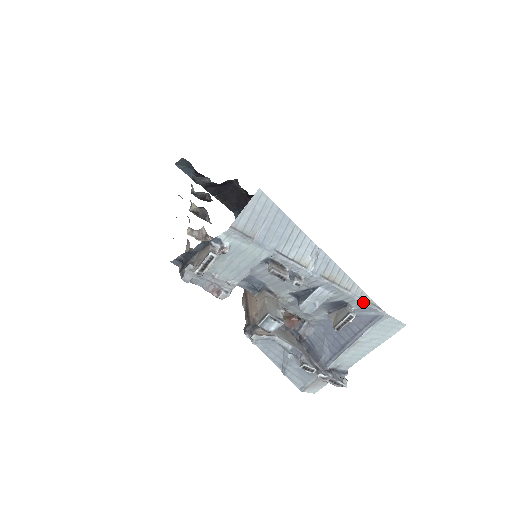
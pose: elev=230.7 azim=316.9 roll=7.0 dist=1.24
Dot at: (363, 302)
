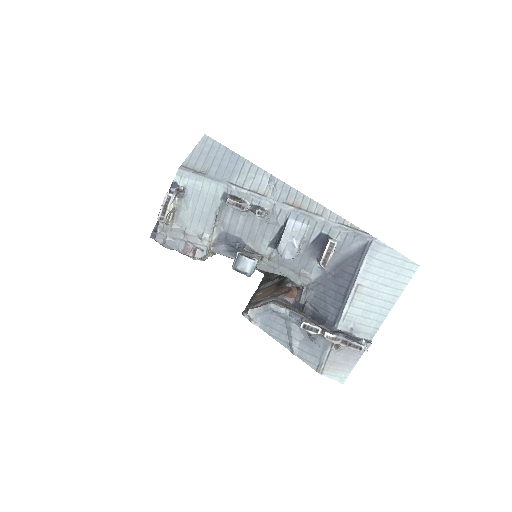
Dot at: (342, 227)
